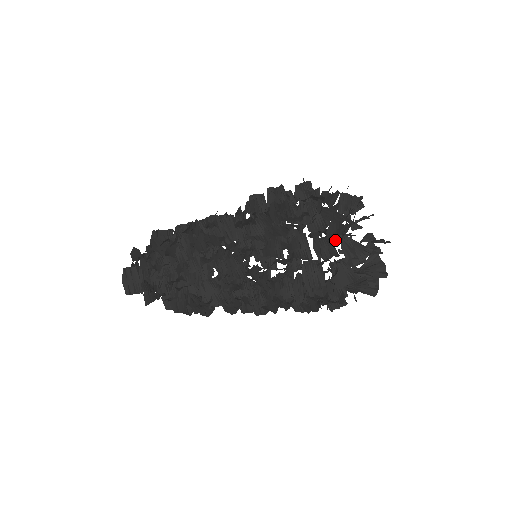
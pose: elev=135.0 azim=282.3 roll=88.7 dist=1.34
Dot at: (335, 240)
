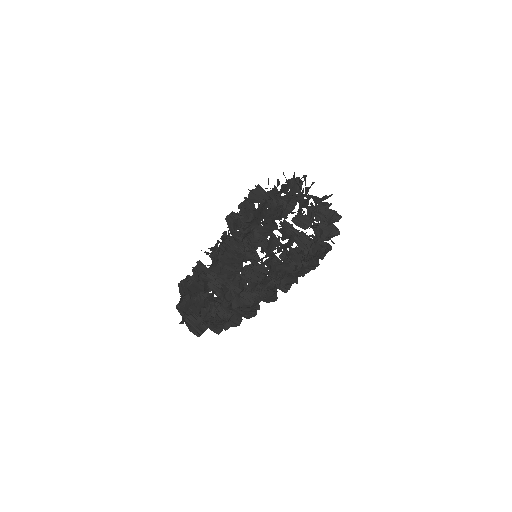
Dot at: occluded
